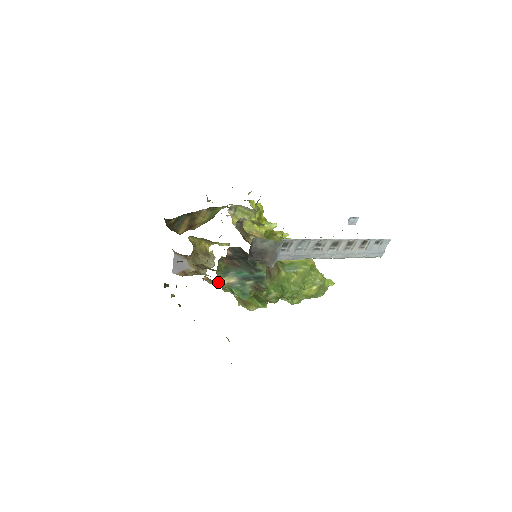
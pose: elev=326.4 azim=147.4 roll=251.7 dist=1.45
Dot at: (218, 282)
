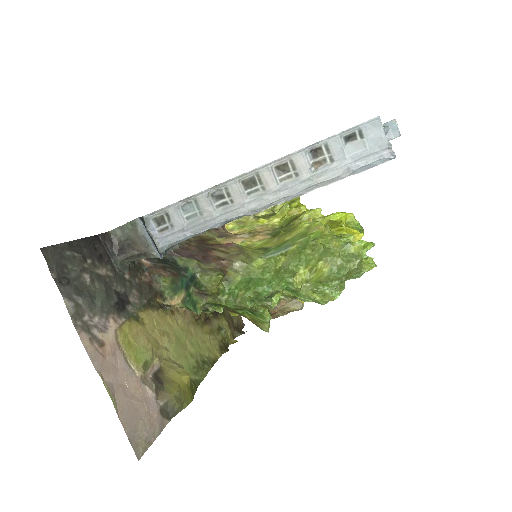
Dot at: (172, 303)
